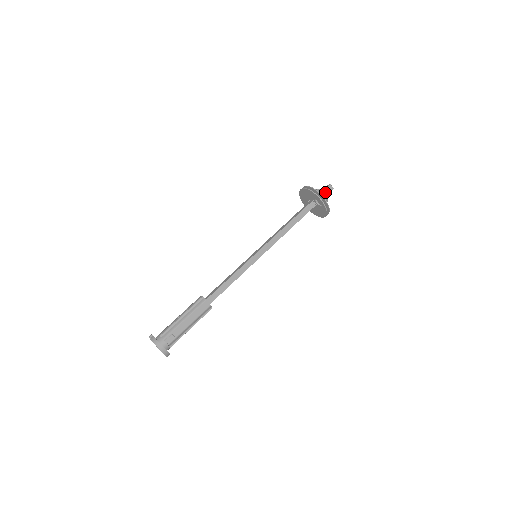
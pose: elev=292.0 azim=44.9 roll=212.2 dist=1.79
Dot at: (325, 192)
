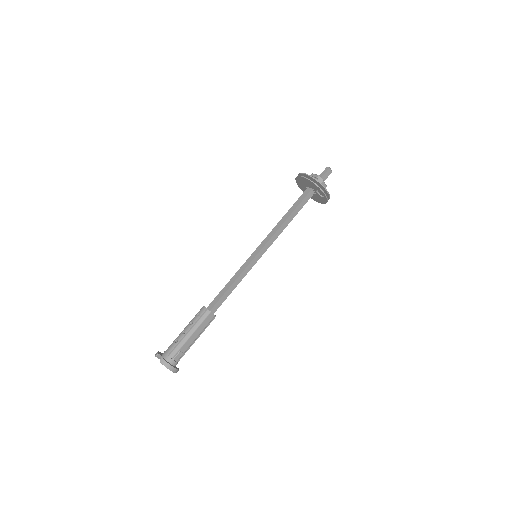
Dot at: (324, 177)
